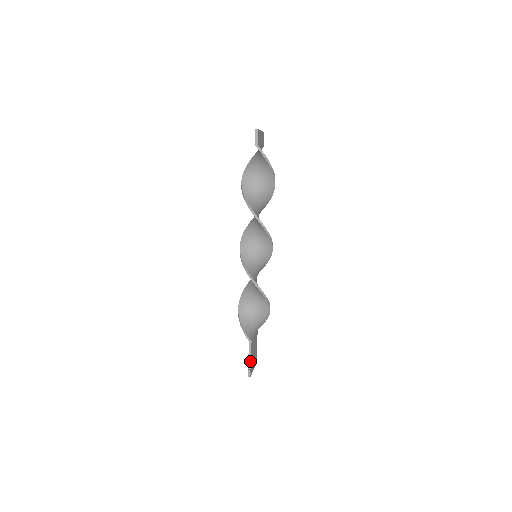
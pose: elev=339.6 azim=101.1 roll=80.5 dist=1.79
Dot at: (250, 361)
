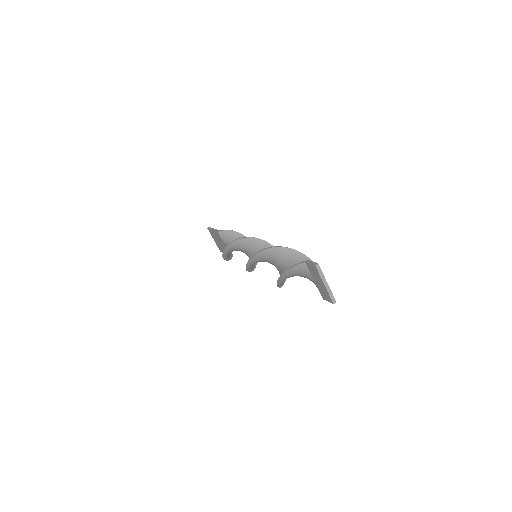
Dot at: occluded
